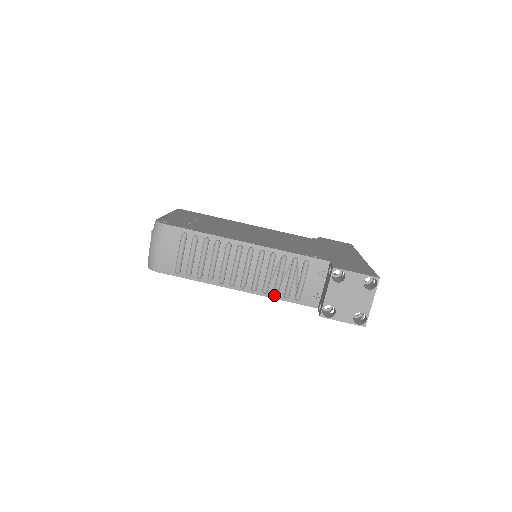
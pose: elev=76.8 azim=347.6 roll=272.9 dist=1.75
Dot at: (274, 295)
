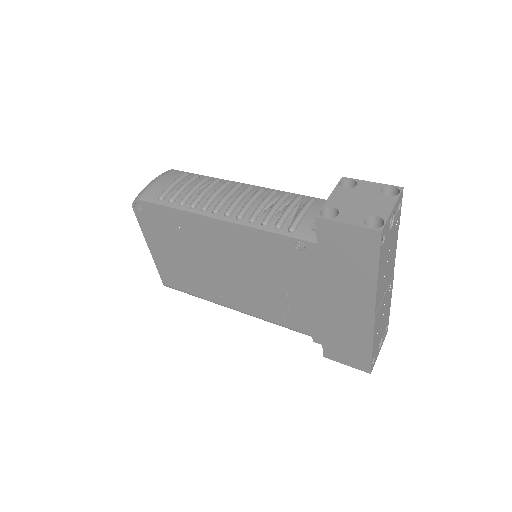
Dot at: (262, 223)
